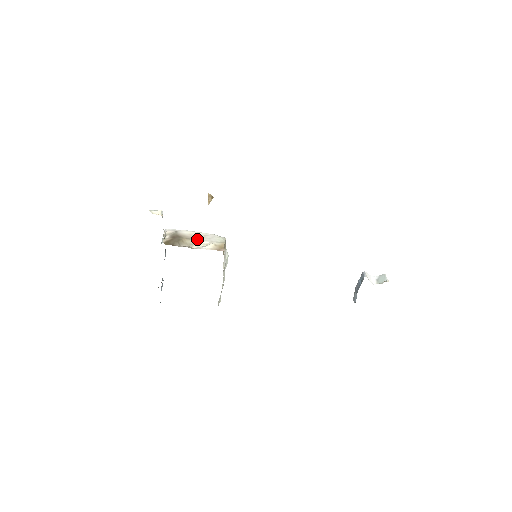
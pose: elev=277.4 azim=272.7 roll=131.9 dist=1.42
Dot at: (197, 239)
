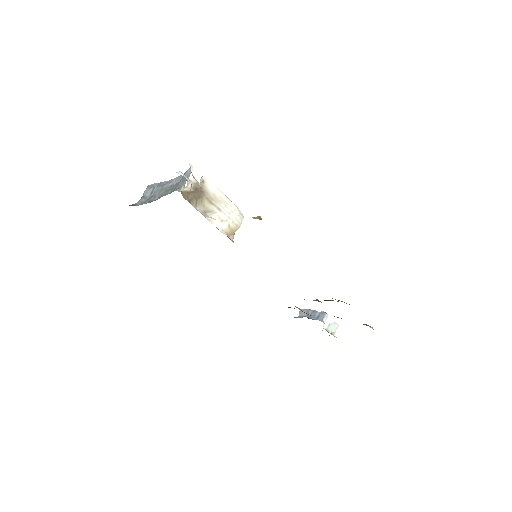
Dot at: (217, 207)
